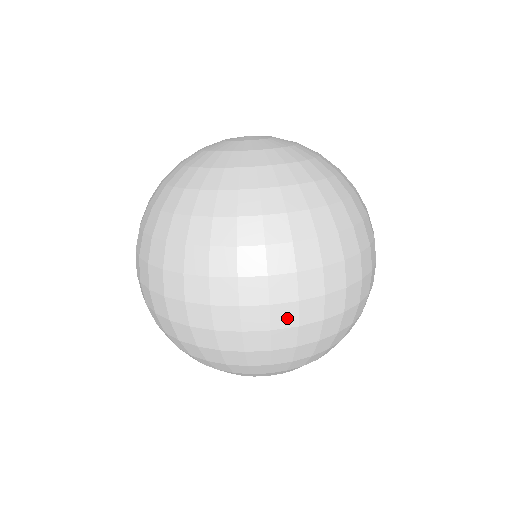
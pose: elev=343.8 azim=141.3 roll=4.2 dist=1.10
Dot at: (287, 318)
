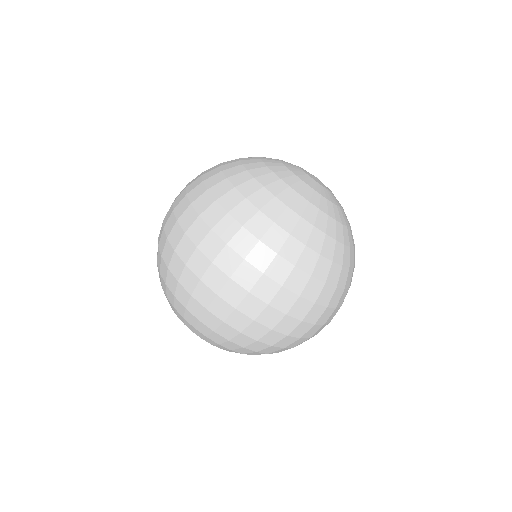
Dot at: (215, 282)
